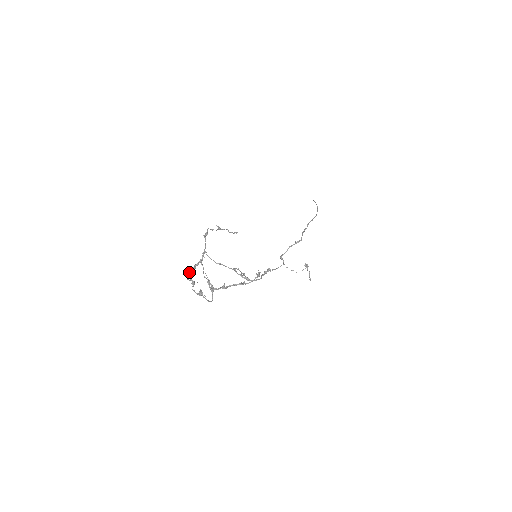
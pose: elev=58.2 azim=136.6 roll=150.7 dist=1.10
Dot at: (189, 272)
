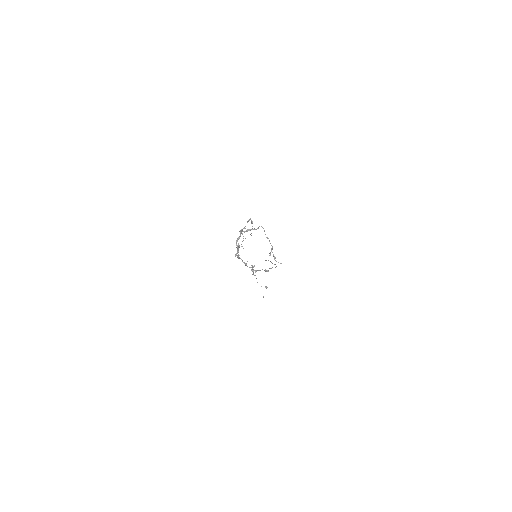
Dot at: (247, 230)
